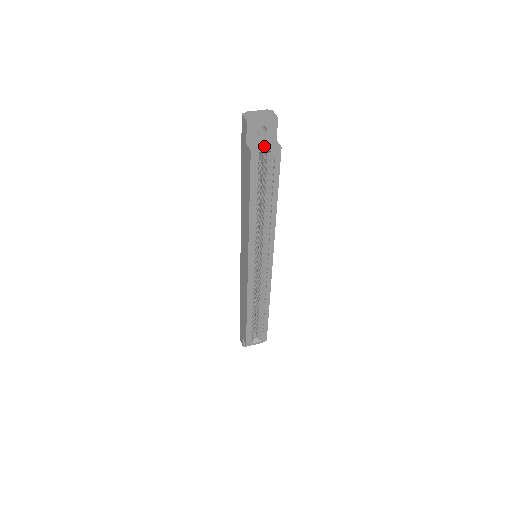
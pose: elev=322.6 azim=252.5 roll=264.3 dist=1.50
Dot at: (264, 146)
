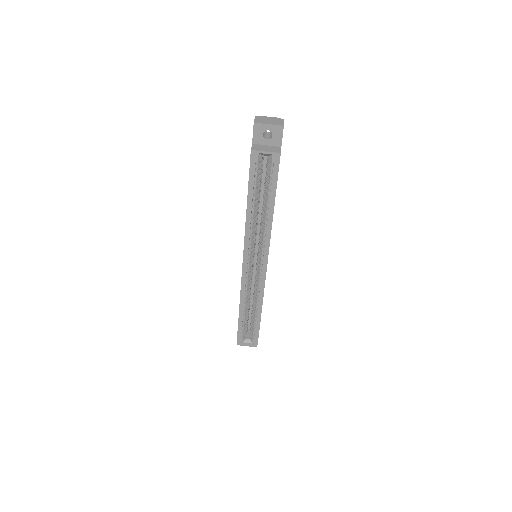
Dot at: (266, 149)
